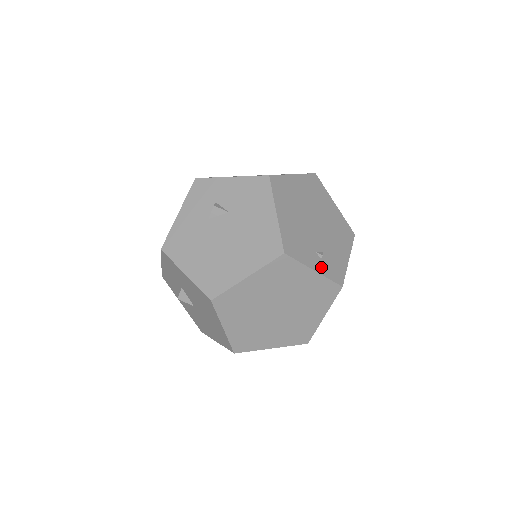
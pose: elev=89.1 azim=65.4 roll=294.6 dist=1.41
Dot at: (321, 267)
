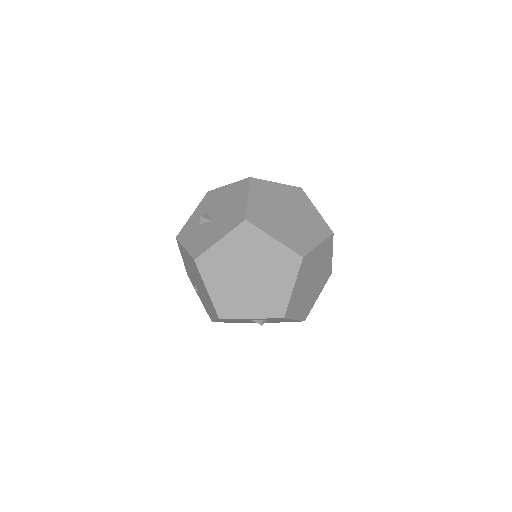
Dot at: occluded
